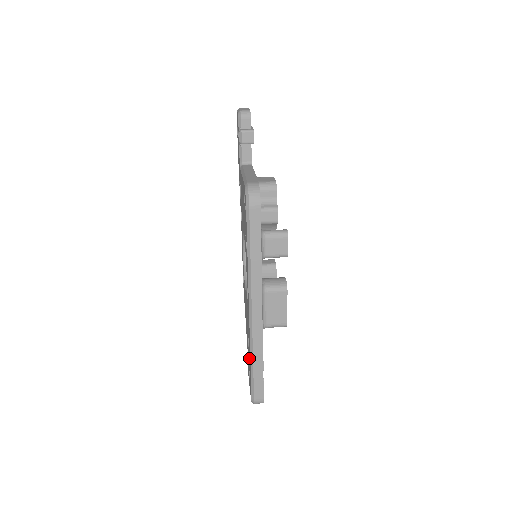
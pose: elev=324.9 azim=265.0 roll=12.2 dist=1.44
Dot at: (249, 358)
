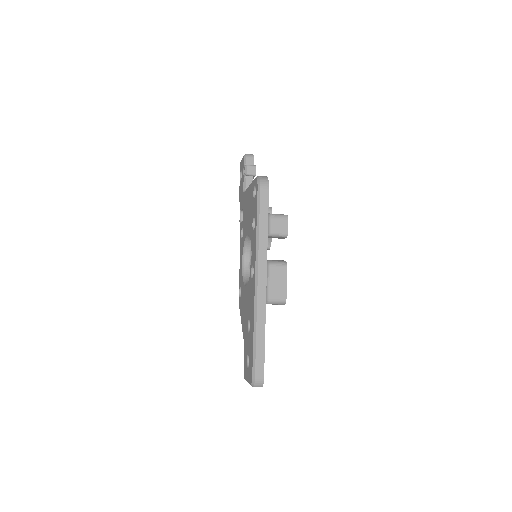
Dot at: (250, 339)
